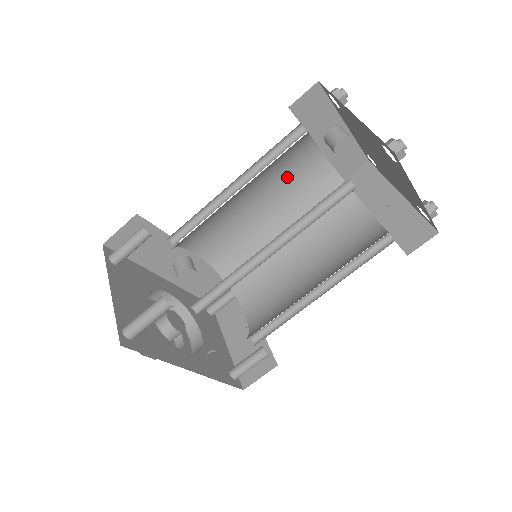
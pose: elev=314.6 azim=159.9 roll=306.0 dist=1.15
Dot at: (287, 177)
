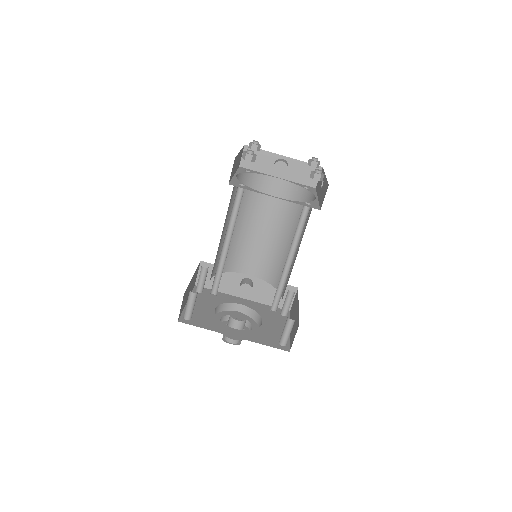
Dot at: (270, 204)
